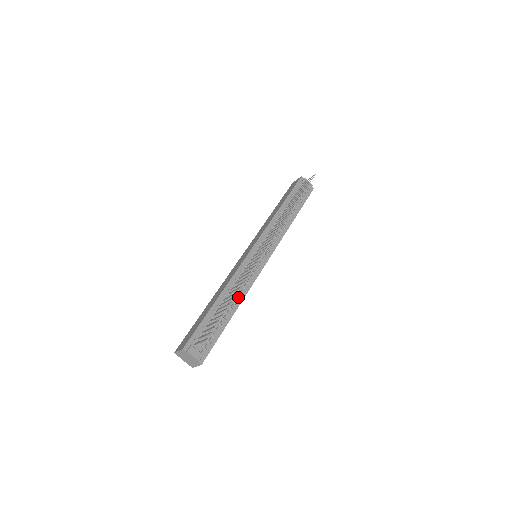
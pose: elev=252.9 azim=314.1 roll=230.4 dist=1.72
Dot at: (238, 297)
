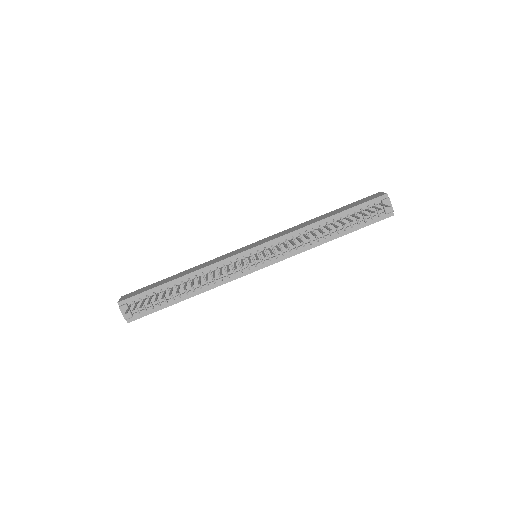
Dot at: (201, 287)
